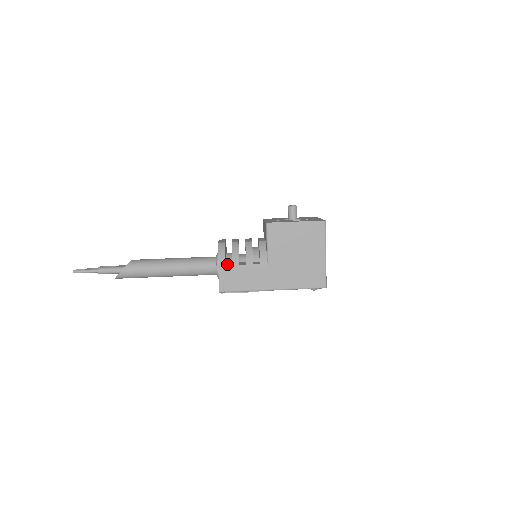
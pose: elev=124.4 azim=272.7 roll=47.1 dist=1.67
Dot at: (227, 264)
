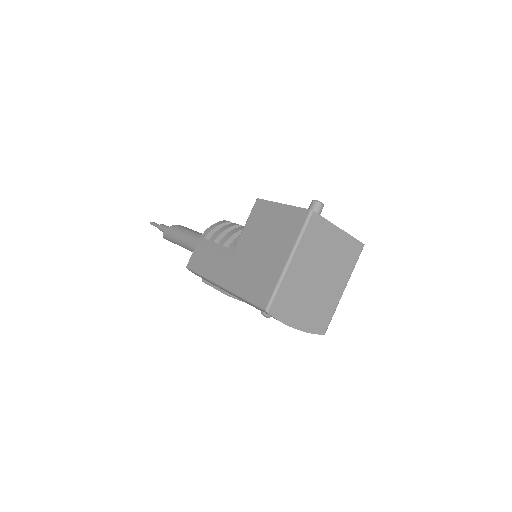
Dot at: occluded
